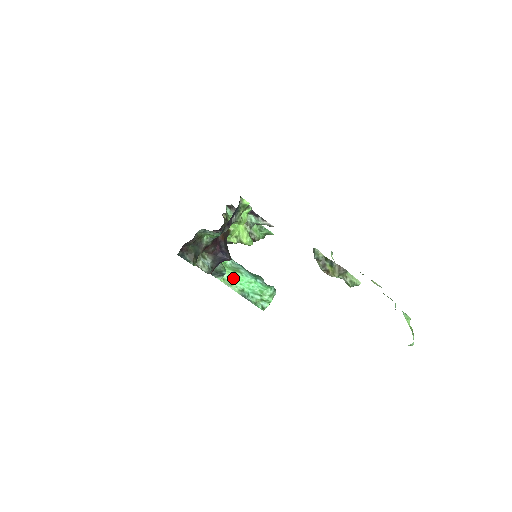
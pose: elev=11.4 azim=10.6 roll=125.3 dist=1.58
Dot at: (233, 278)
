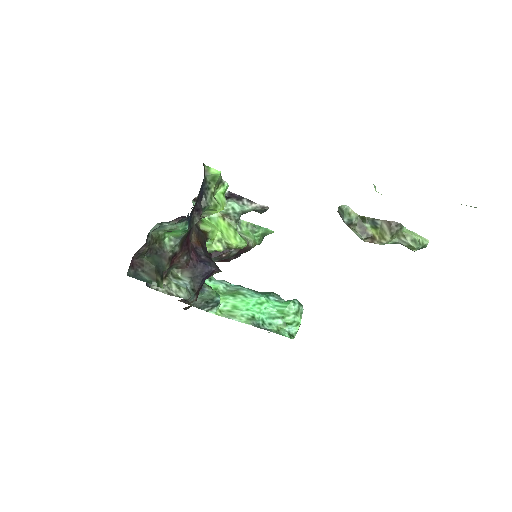
Dot at: (233, 305)
